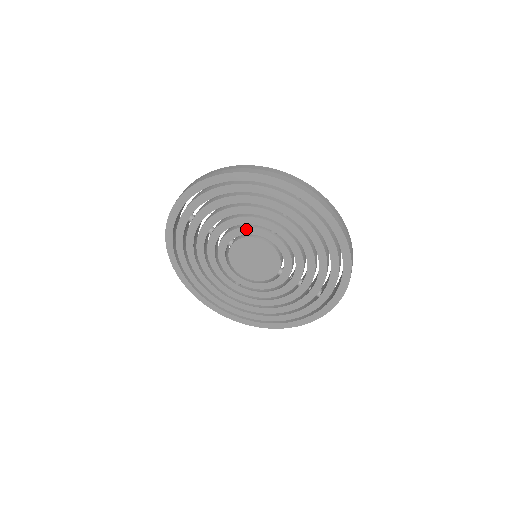
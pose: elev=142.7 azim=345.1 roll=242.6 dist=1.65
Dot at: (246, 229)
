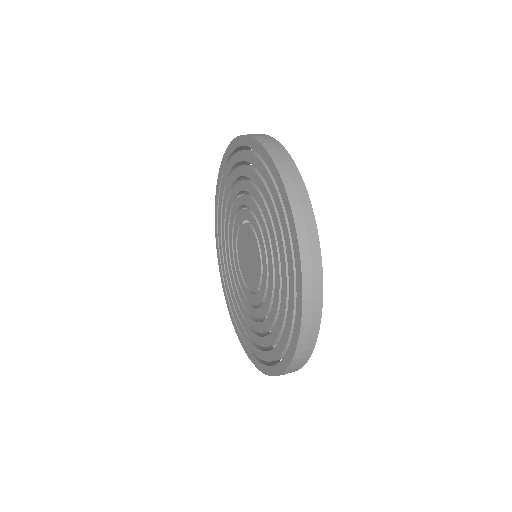
Dot at: (252, 216)
